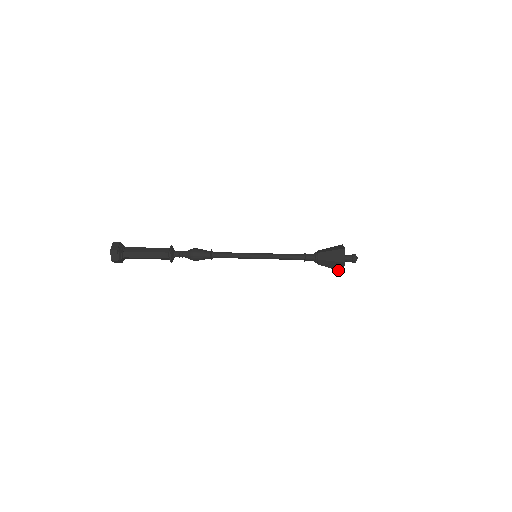
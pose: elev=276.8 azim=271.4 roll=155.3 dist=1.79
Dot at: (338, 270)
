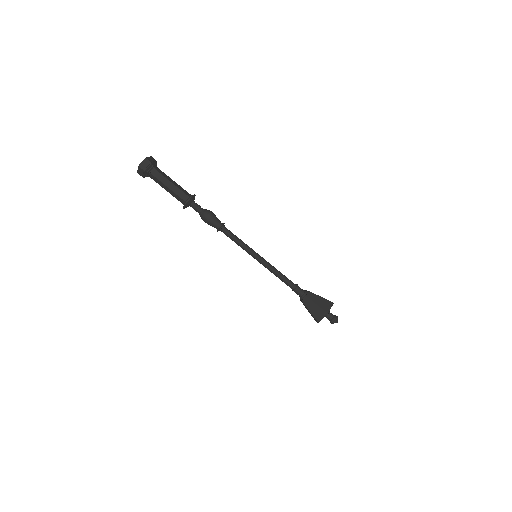
Dot at: (315, 318)
